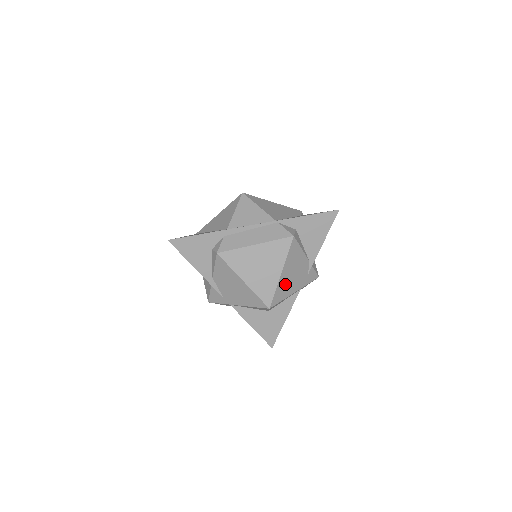
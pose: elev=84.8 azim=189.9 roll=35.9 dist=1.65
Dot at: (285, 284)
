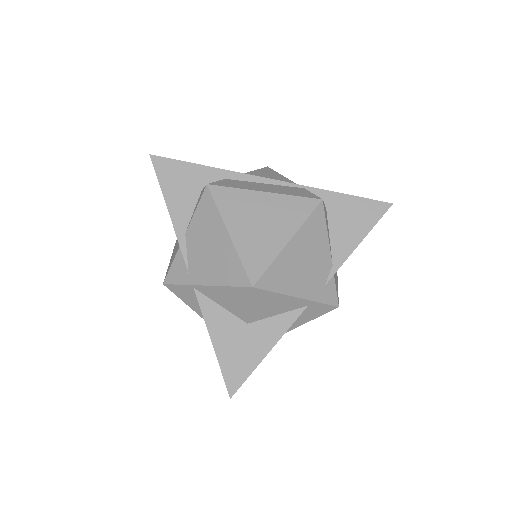
Dot at: (288, 267)
